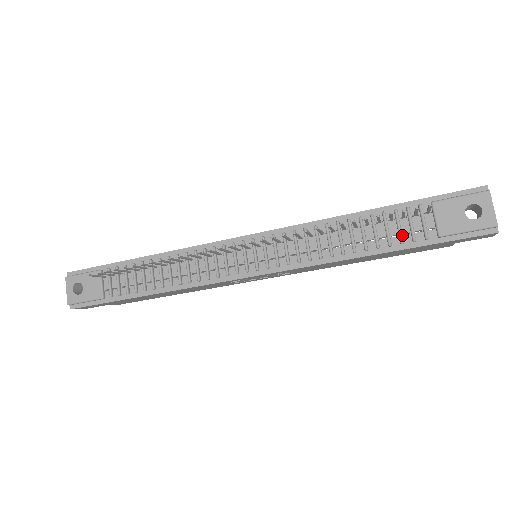
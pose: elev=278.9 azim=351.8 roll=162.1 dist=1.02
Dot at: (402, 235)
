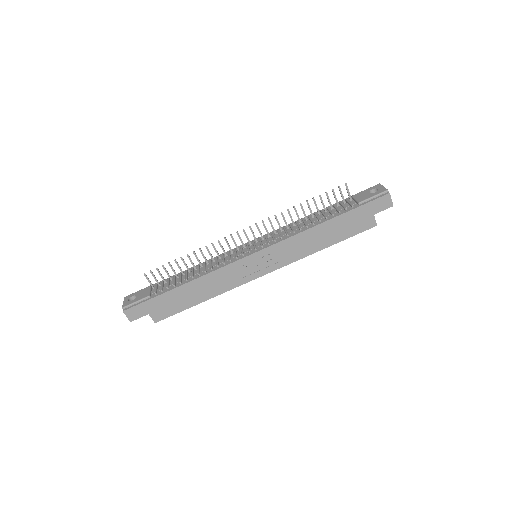
Dot at: (339, 210)
